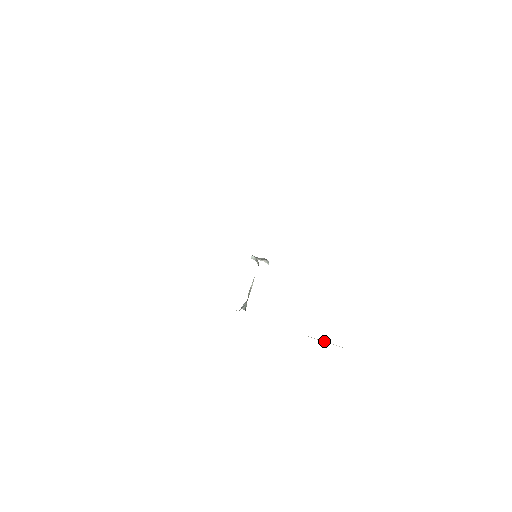
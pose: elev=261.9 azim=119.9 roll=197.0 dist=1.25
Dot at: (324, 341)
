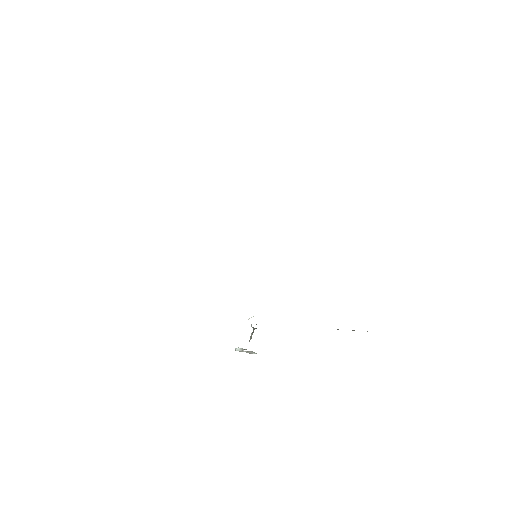
Dot at: occluded
